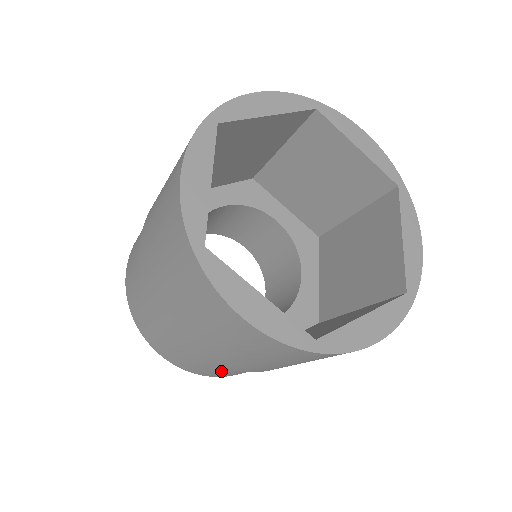
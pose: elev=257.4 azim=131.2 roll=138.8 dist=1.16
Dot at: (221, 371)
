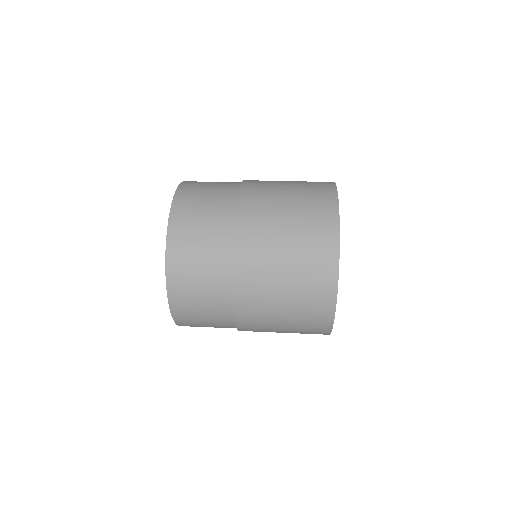
Dot at: (205, 240)
